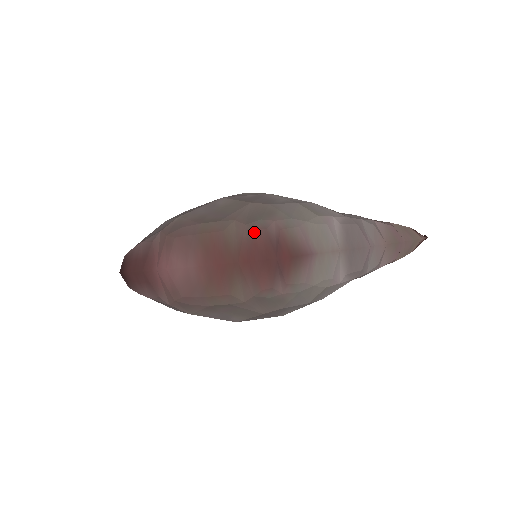
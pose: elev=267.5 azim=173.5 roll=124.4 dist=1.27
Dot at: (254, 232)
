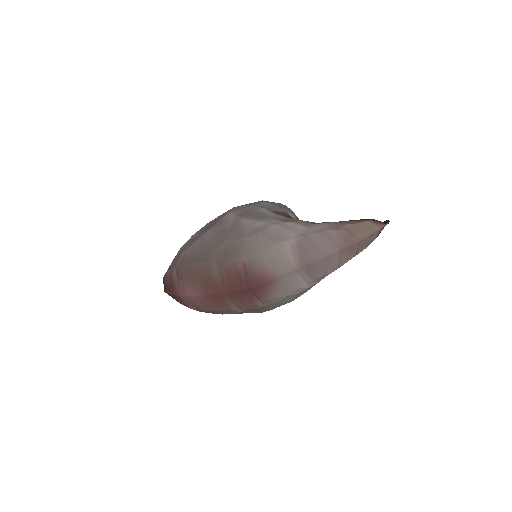
Dot at: (229, 269)
